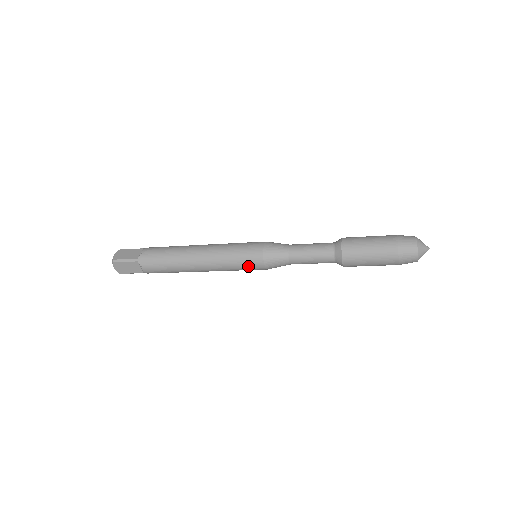
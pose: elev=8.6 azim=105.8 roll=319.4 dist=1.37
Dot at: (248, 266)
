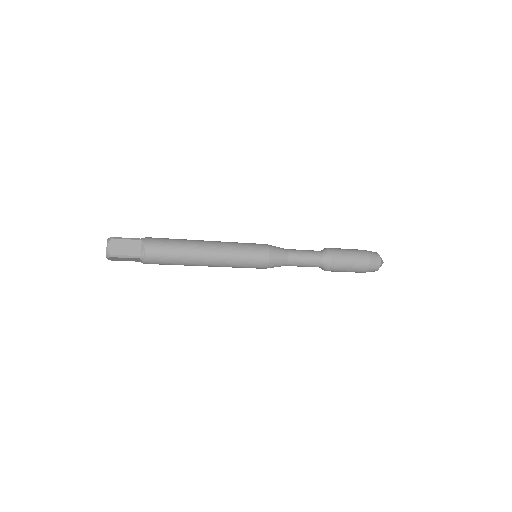
Dot at: (254, 254)
